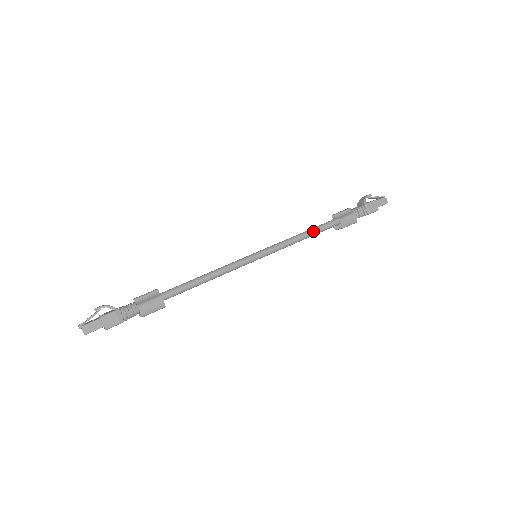
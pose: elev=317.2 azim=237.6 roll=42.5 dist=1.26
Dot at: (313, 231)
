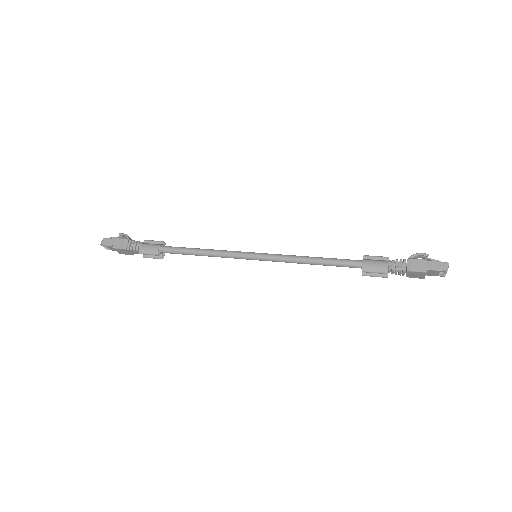
Dot at: (327, 259)
